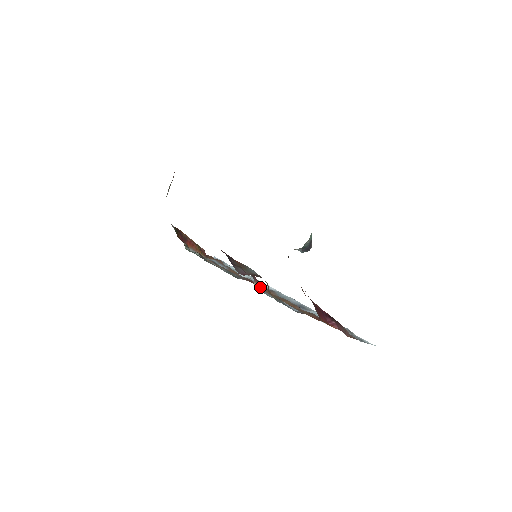
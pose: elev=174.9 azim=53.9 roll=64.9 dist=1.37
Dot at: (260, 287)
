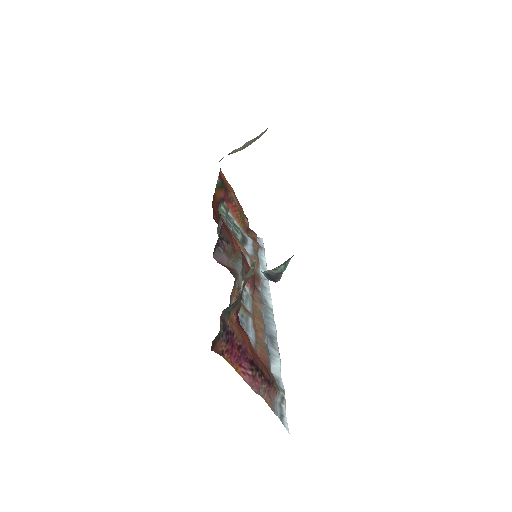
Dot at: (249, 290)
